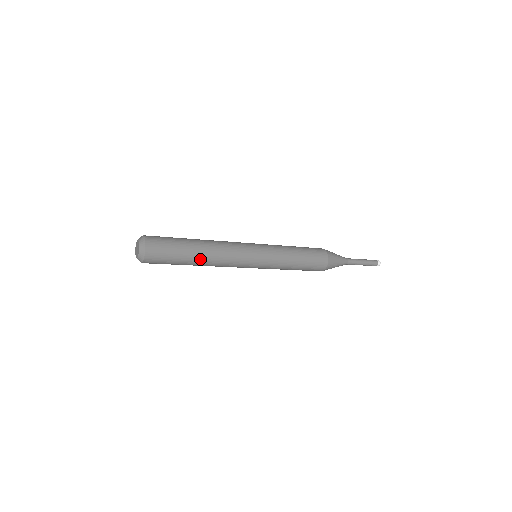
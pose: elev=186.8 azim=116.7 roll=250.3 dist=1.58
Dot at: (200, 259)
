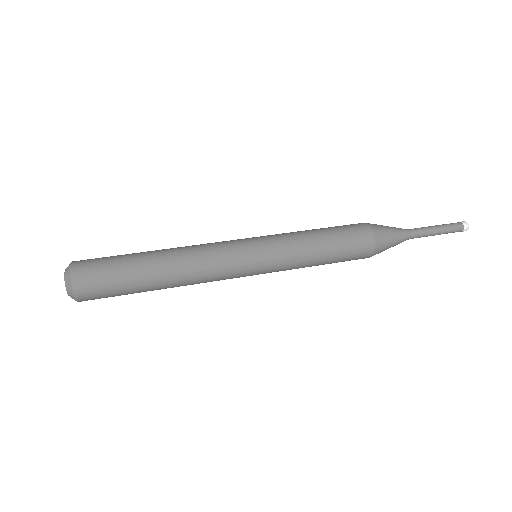
Dot at: occluded
